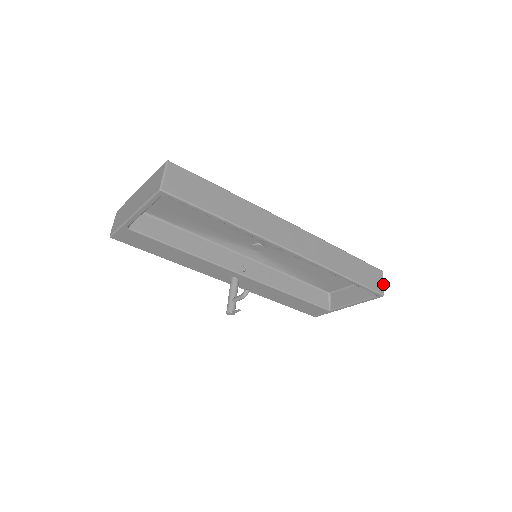
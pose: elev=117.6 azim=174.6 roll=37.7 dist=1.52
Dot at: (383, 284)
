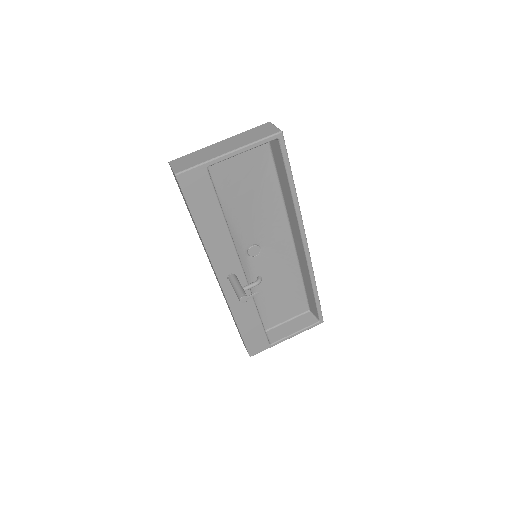
Dot at: occluded
